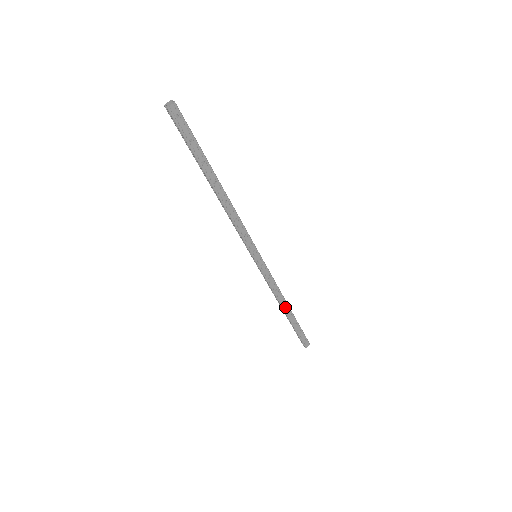
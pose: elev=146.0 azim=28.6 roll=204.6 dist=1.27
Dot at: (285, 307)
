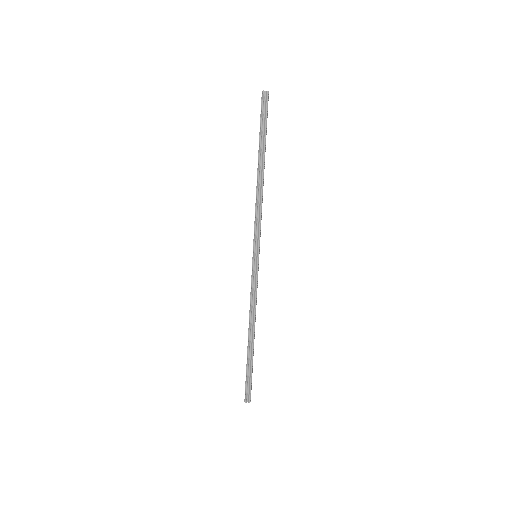
Dot at: (254, 331)
